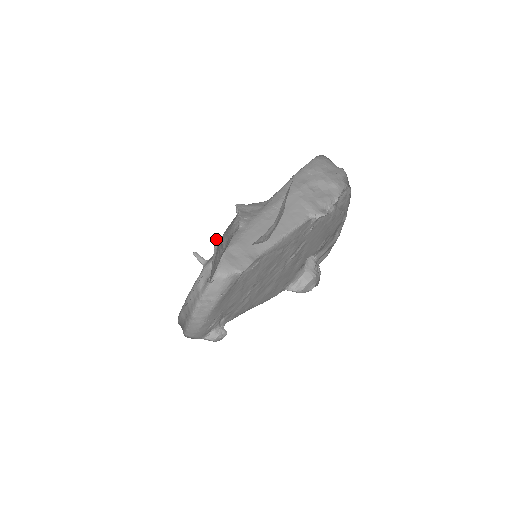
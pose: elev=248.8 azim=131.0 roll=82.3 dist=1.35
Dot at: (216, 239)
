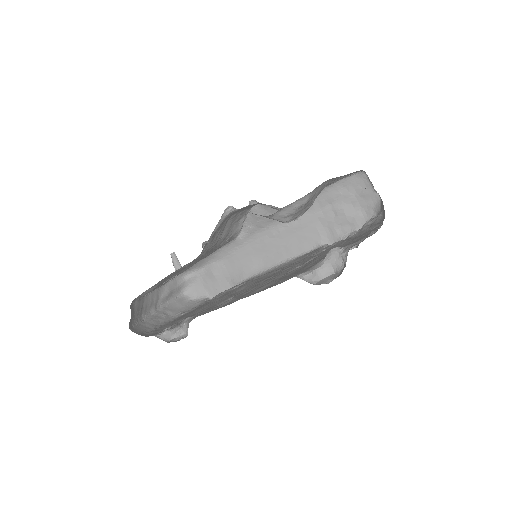
Dot at: occluded
